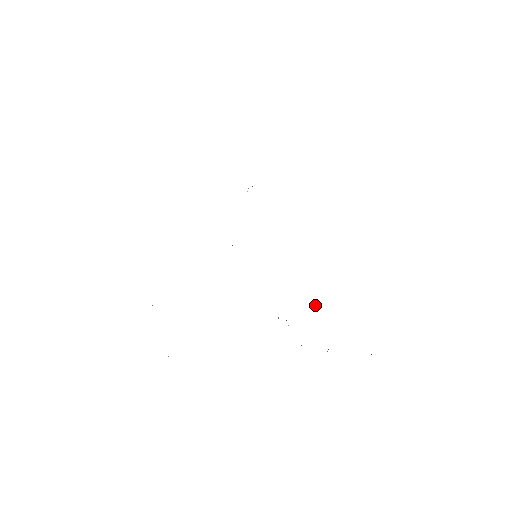
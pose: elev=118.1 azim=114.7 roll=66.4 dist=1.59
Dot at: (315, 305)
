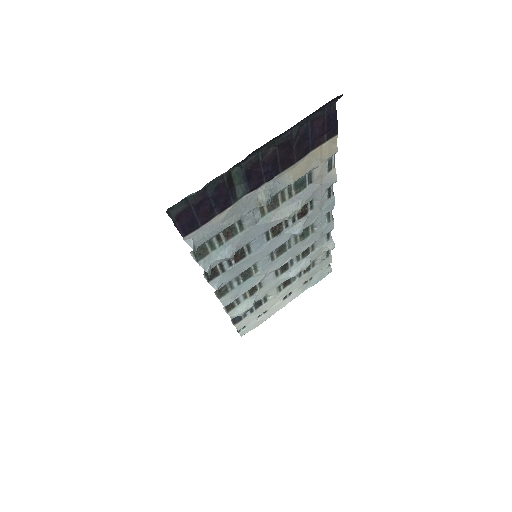
Dot at: (264, 205)
